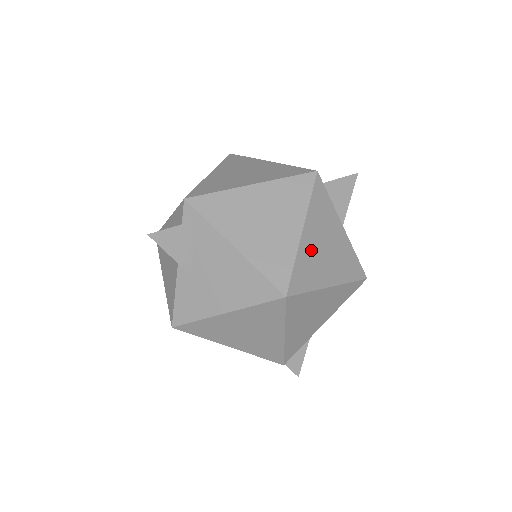
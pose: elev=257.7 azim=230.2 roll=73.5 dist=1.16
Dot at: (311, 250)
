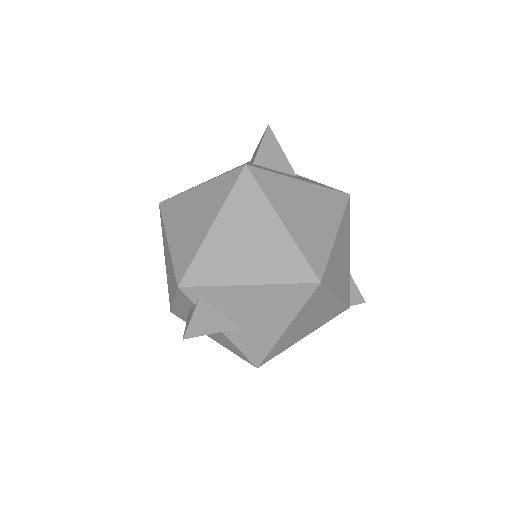
Dot at: (301, 228)
